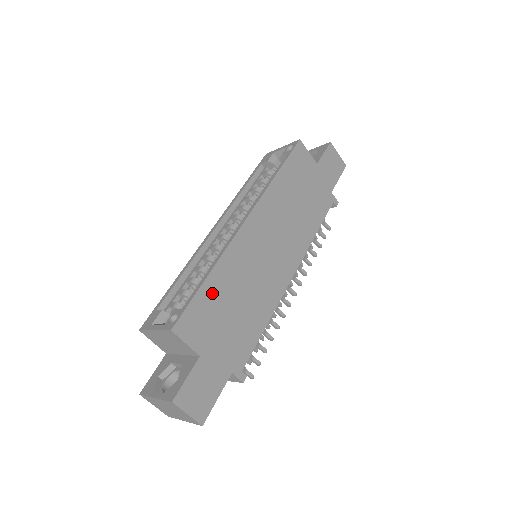
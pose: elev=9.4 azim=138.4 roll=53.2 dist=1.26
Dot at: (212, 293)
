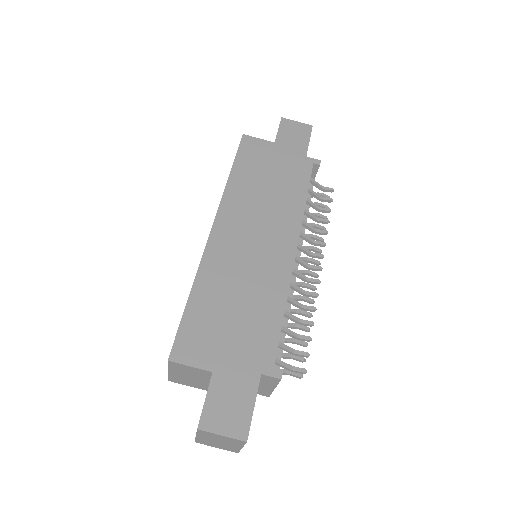
Dot at: (201, 308)
